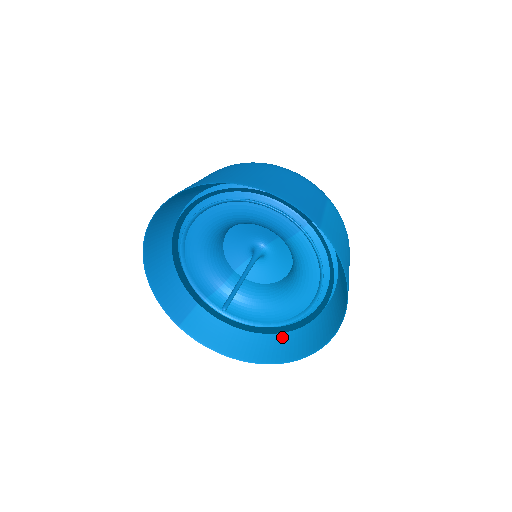
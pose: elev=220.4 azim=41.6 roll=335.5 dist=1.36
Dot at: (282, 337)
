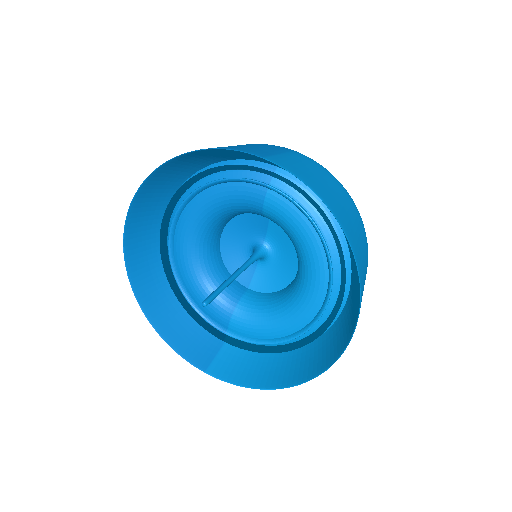
Dot at: (325, 341)
